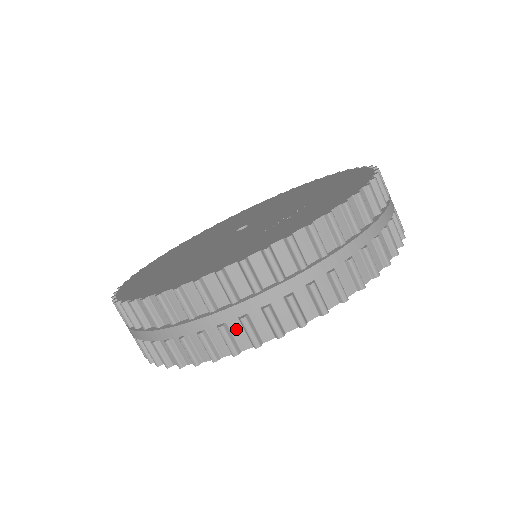
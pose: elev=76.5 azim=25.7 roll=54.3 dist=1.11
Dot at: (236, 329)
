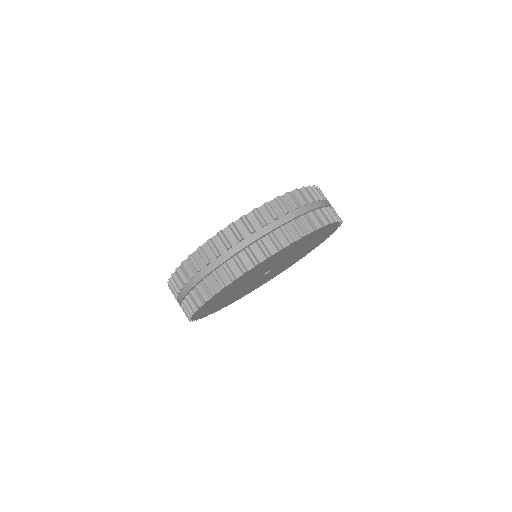
Dot at: (222, 273)
